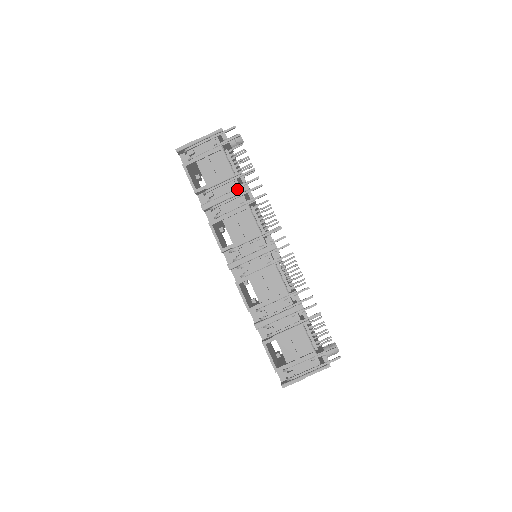
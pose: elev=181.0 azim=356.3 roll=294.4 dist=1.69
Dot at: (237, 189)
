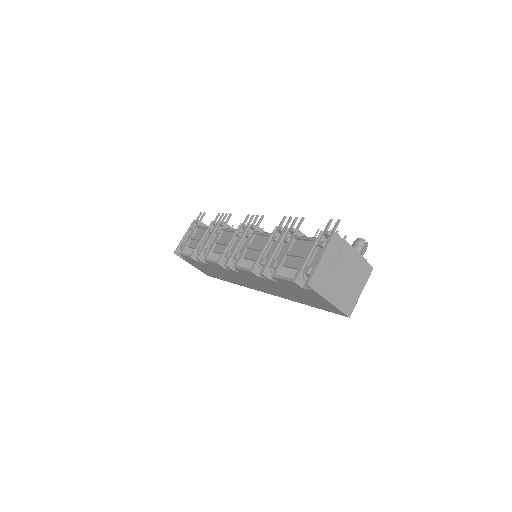
Dot at: (213, 230)
